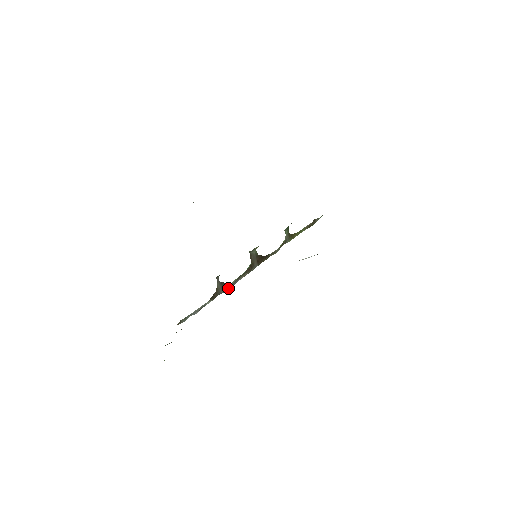
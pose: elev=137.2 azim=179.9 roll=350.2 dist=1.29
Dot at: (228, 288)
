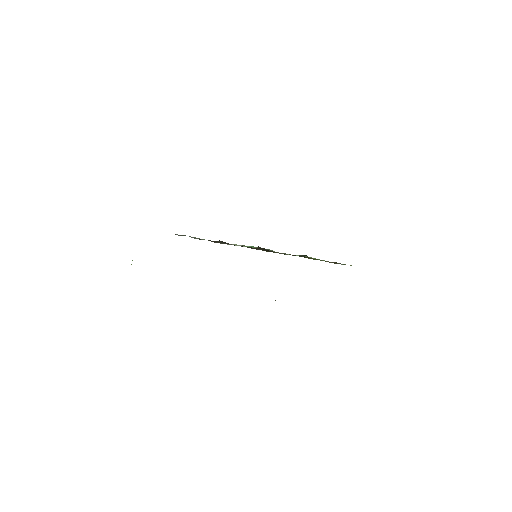
Dot at: (228, 244)
